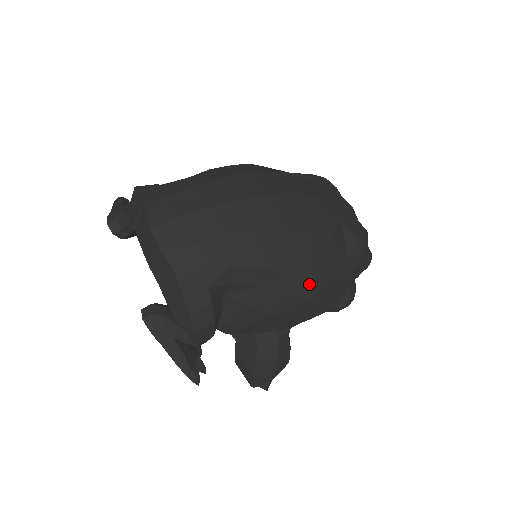
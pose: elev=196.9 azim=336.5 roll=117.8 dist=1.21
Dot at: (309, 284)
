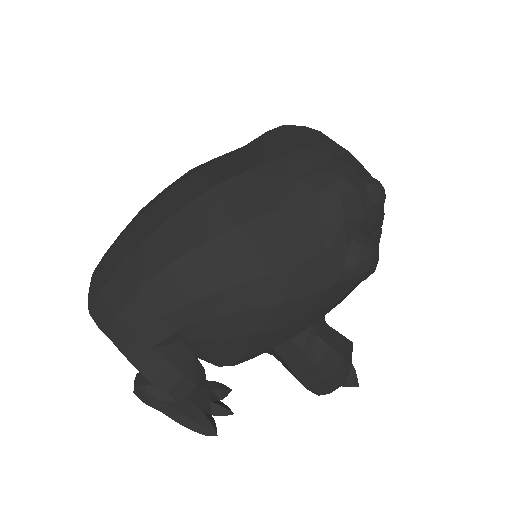
Dot at: (267, 286)
